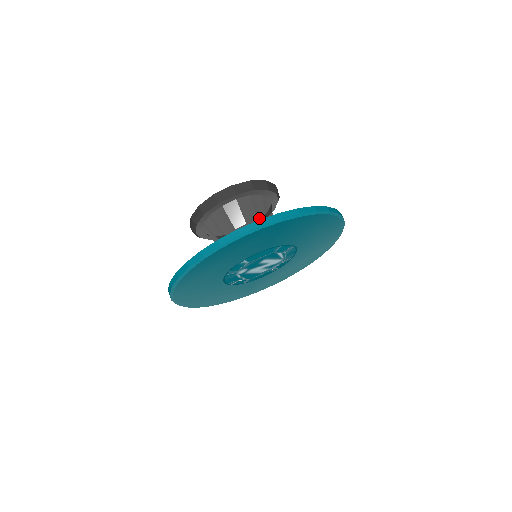
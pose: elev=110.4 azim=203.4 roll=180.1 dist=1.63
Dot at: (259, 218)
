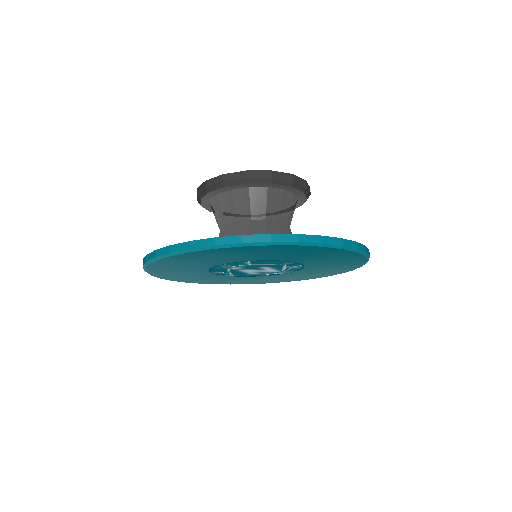
Dot at: (281, 219)
